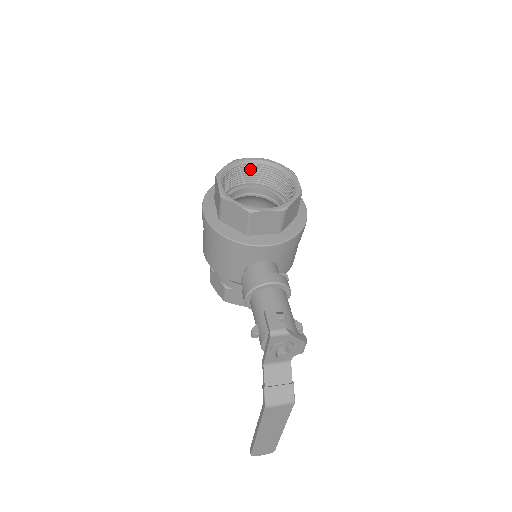
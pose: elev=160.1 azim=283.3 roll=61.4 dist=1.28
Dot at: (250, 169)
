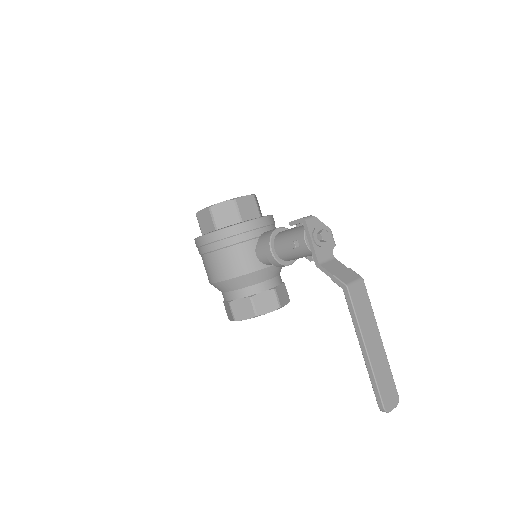
Dot at: occluded
